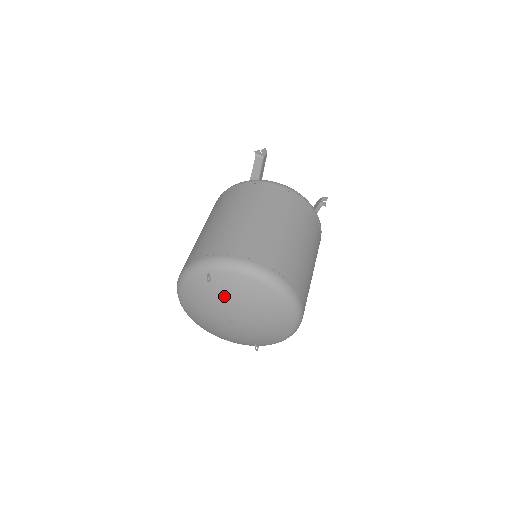
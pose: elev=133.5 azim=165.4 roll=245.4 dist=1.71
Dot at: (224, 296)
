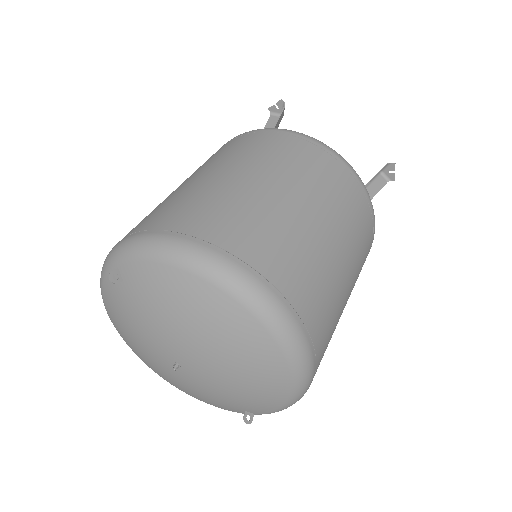
Dot at: (146, 311)
